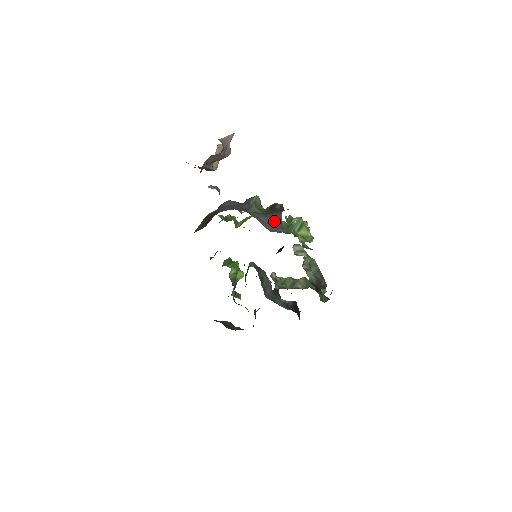
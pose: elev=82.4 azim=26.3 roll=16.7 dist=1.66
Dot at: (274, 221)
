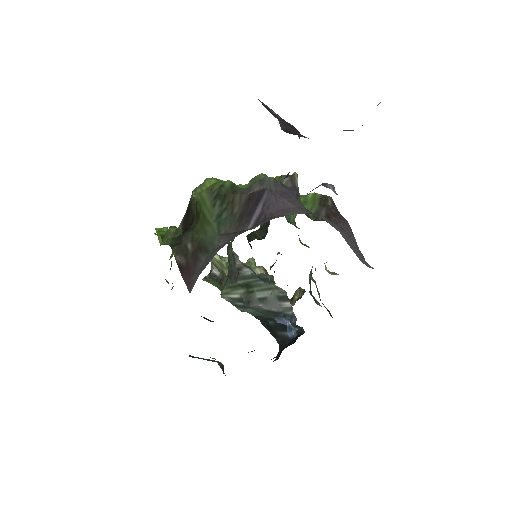
Dot at: (351, 239)
